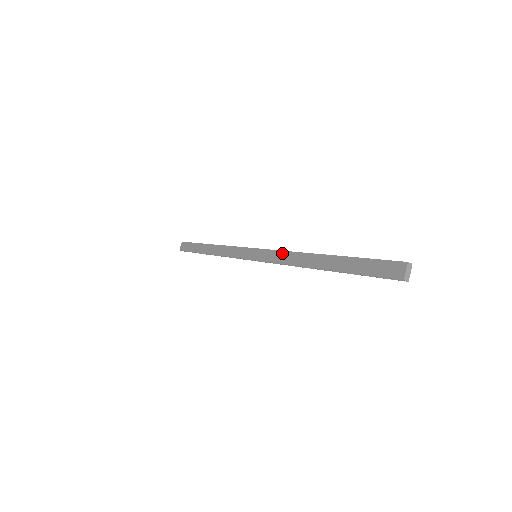
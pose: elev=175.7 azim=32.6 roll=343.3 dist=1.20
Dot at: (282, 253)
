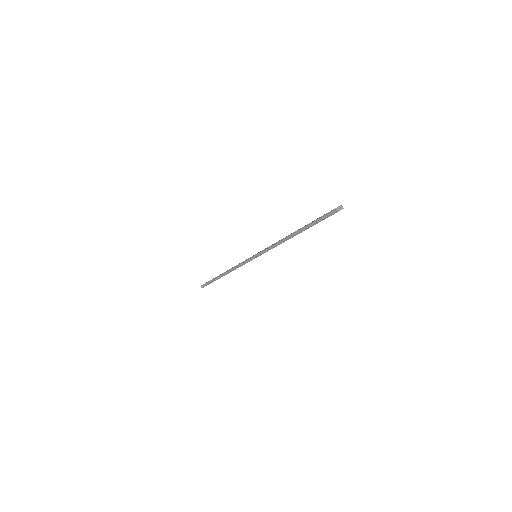
Dot at: occluded
